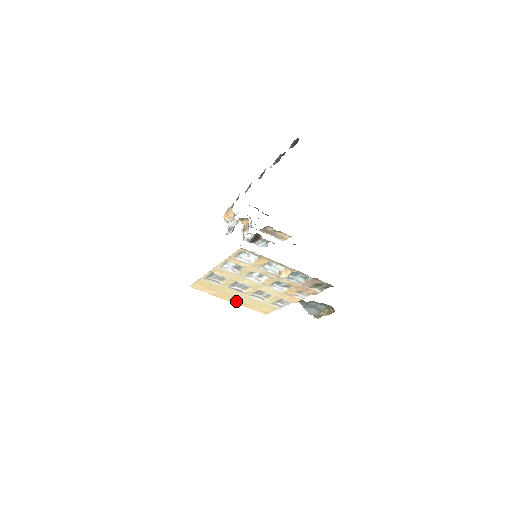
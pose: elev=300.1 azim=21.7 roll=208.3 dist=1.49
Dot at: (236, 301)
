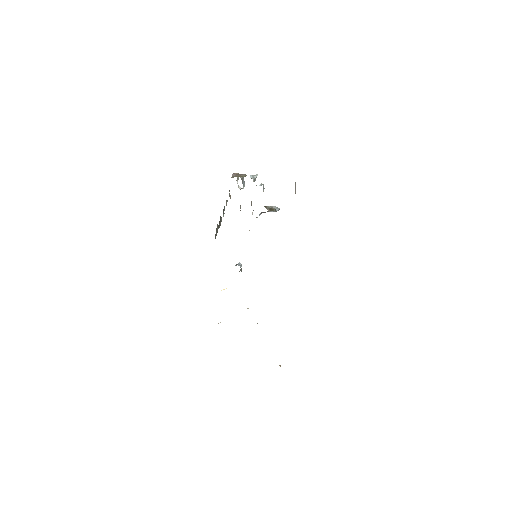
Dot at: occluded
